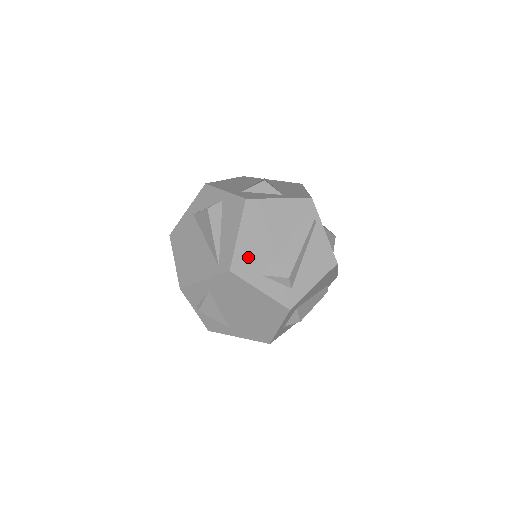
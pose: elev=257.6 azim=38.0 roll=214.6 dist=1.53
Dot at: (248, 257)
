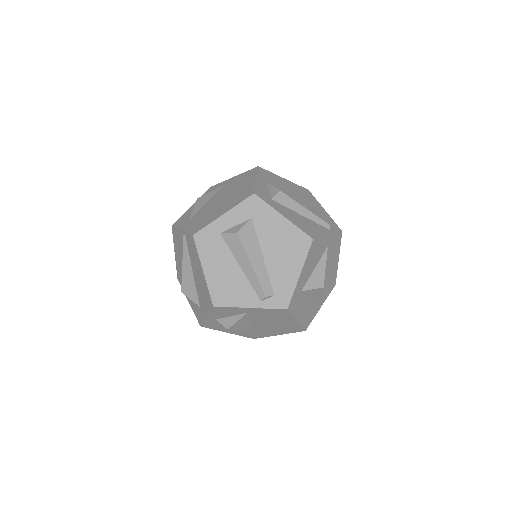
Dot at: (274, 179)
